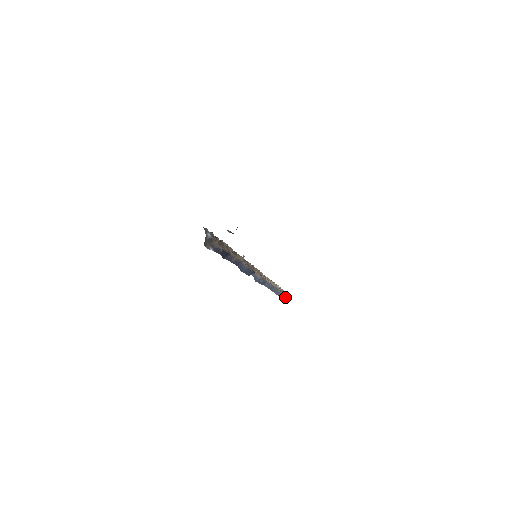
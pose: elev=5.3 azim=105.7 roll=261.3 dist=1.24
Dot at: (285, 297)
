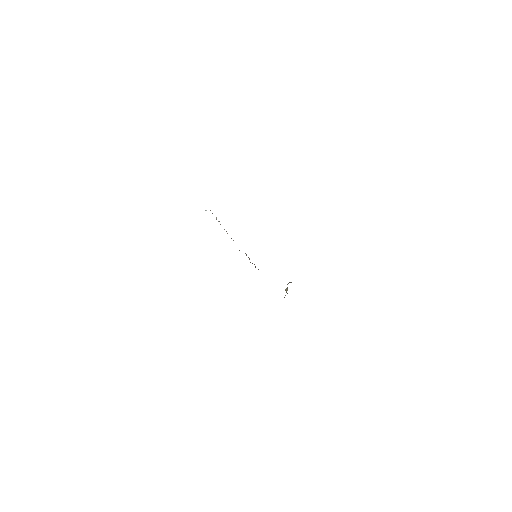
Dot at: occluded
